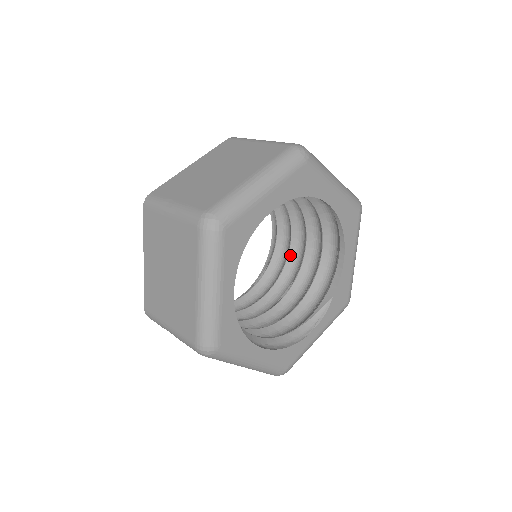
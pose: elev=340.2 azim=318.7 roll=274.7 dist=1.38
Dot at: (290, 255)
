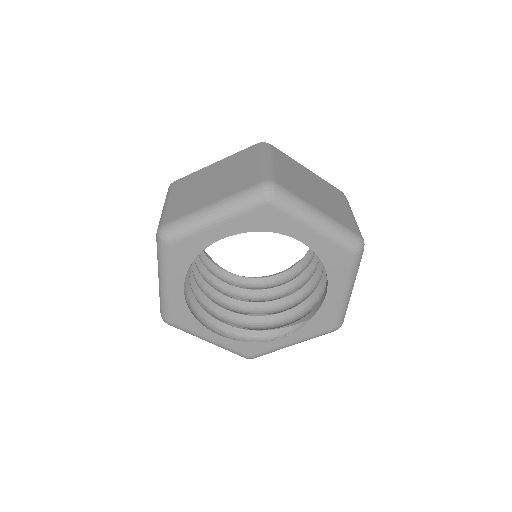
Dot at: (314, 259)
